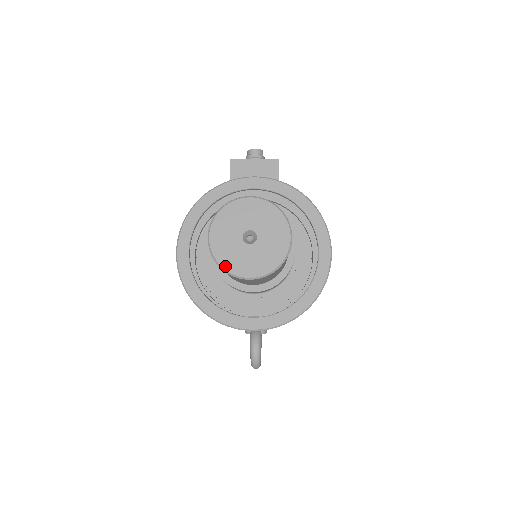
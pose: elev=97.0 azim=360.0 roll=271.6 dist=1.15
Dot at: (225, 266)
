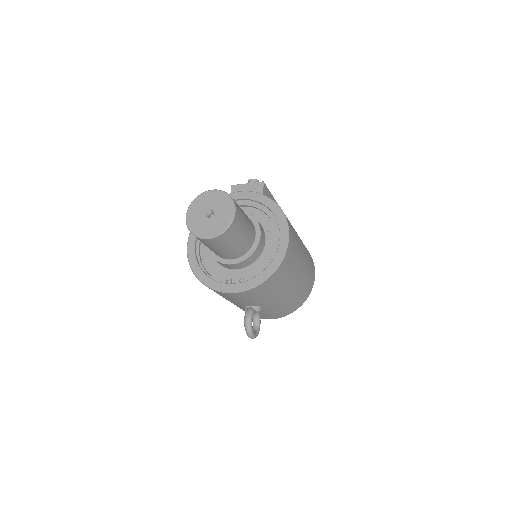
Dot at: (194, 232)
